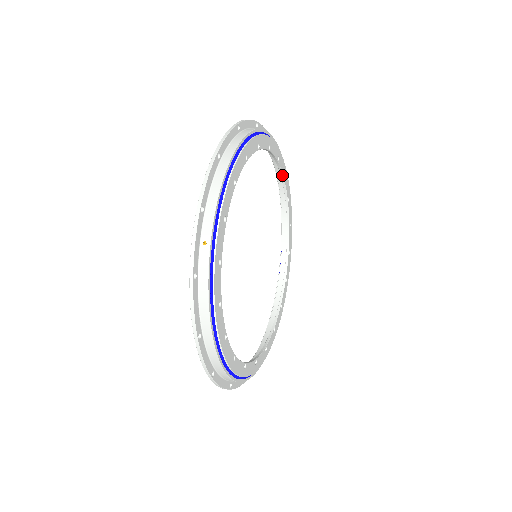
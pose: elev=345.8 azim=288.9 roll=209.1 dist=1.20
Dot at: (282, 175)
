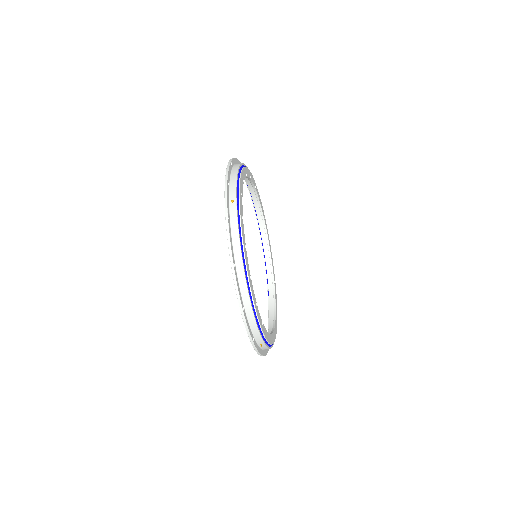
Dot at: (275, 314)
